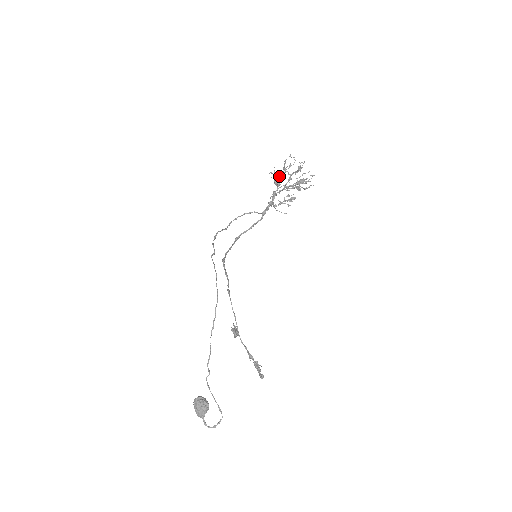
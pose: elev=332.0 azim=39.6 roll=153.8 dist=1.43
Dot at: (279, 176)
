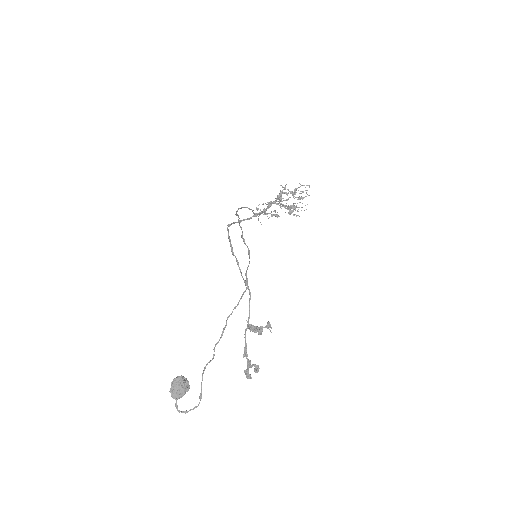
Dot at: (286, 193)
